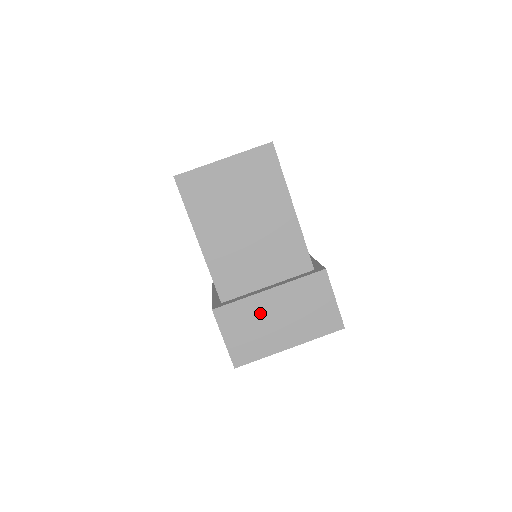
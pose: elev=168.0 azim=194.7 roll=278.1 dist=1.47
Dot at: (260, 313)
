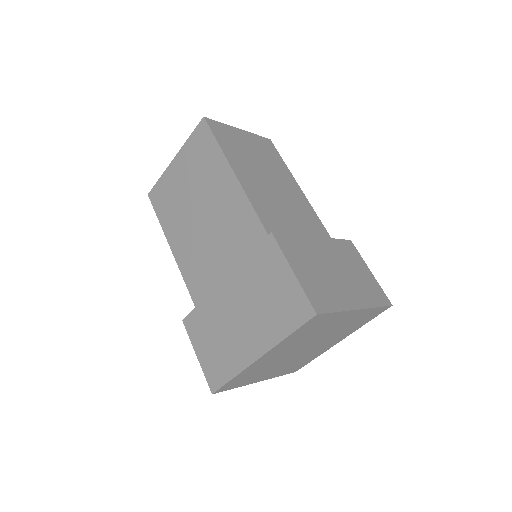
Dot at: (221, 314)
